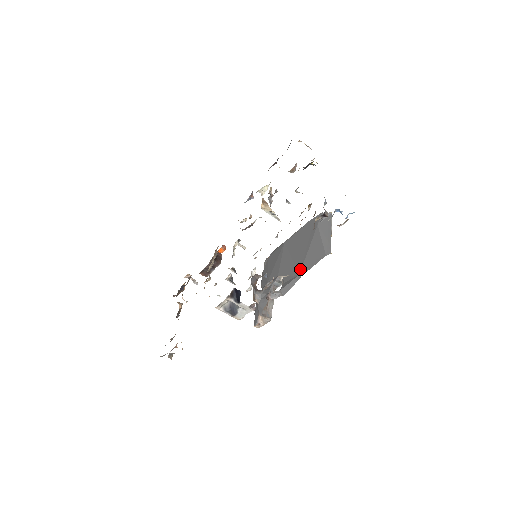
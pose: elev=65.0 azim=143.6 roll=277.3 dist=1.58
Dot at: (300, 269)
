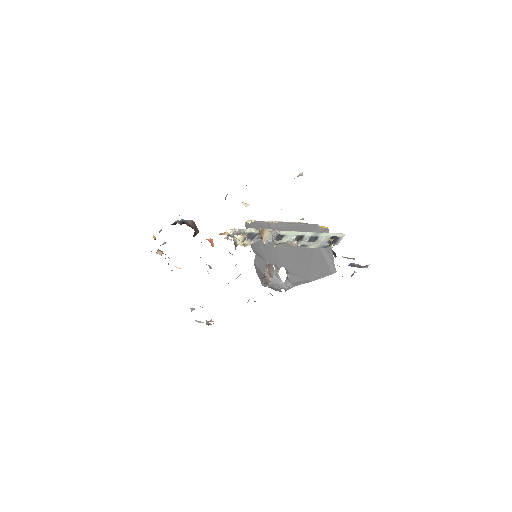
Dot at: (308, 275)
